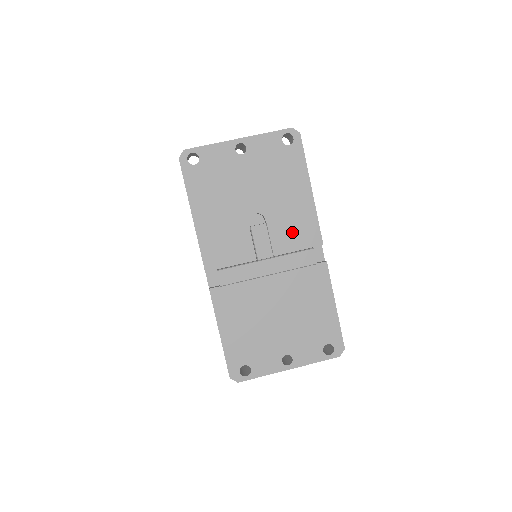
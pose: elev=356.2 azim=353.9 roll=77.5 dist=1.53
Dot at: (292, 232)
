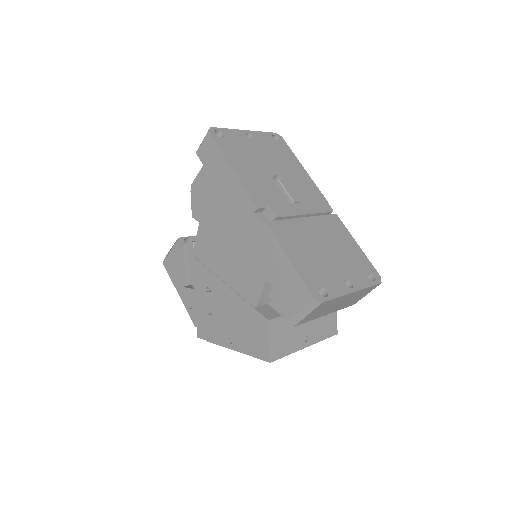
Dot at: (305, 191)
